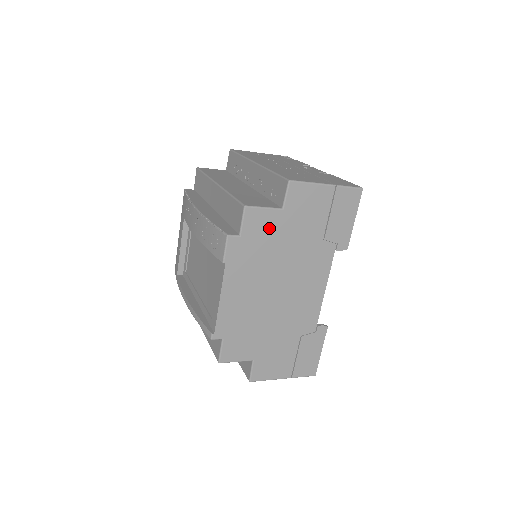
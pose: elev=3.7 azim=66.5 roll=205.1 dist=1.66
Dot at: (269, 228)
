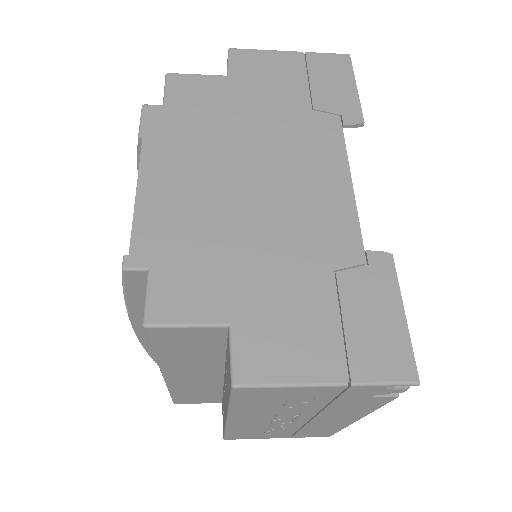
Dot at: (211, 96)
